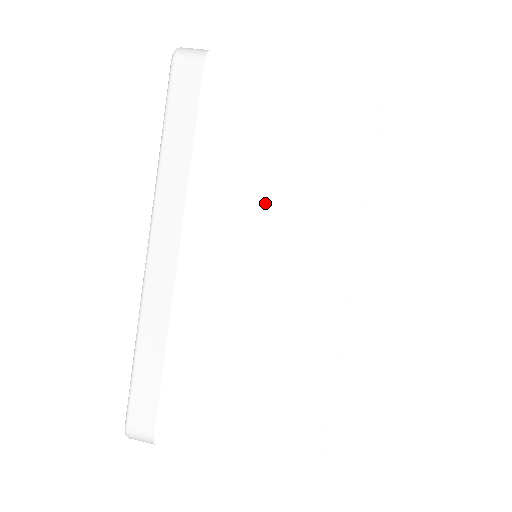
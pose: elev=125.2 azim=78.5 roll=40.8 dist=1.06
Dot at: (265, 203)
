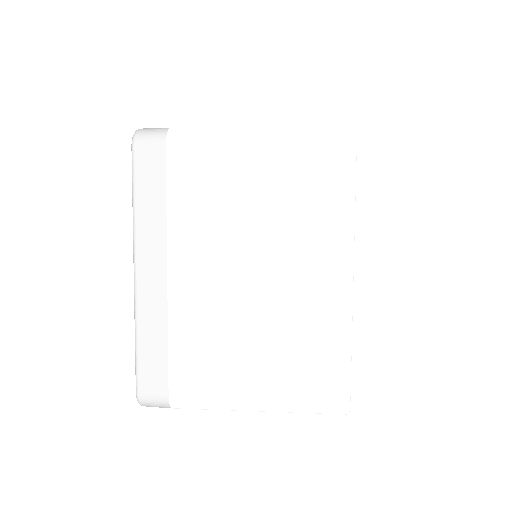
Dot at: occluded
